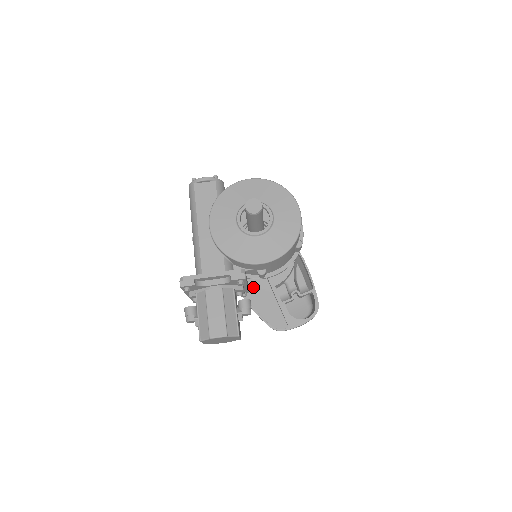
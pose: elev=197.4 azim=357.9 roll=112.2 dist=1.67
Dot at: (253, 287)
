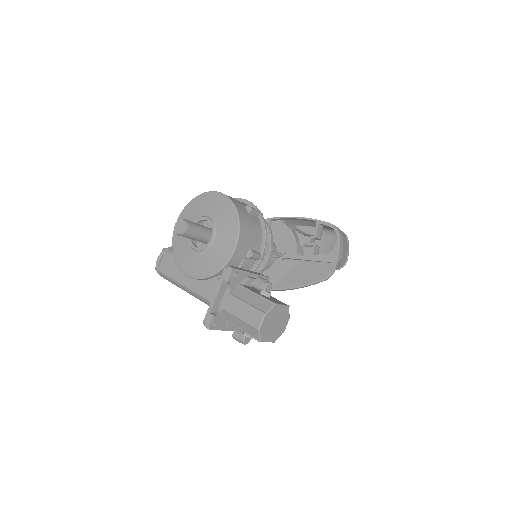
Dot at: (286, 276)
